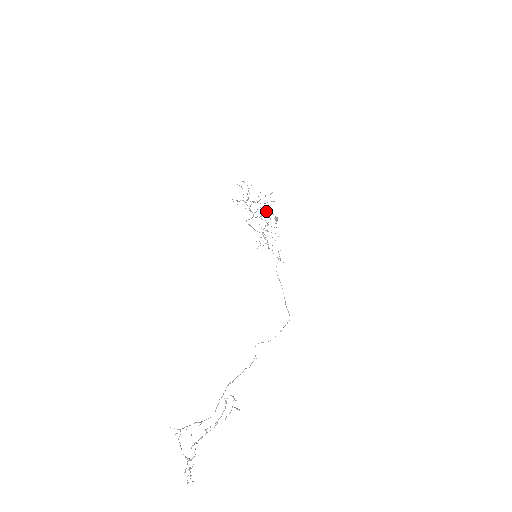
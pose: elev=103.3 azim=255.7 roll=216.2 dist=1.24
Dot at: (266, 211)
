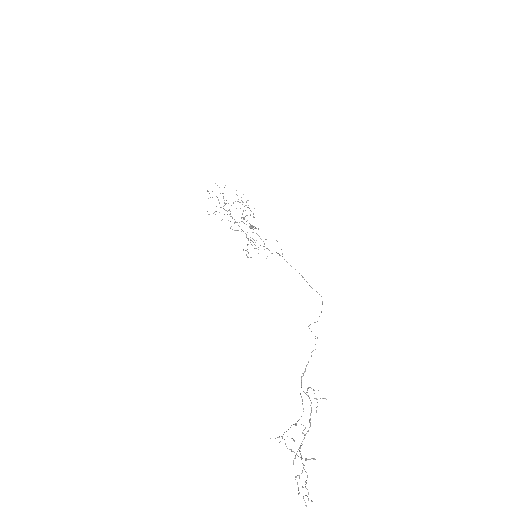
Dot at: occluded
